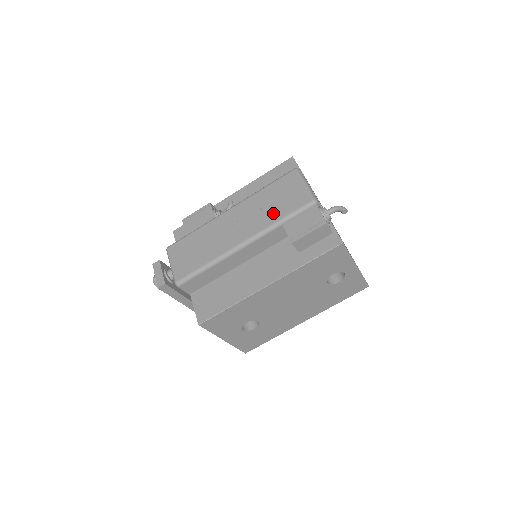
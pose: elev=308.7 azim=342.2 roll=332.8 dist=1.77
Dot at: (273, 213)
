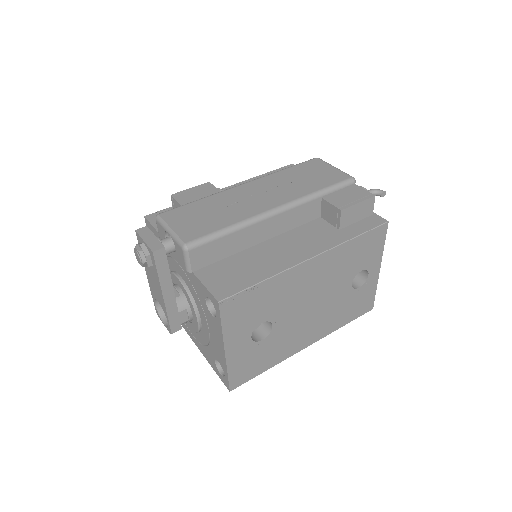
Dot at: (308, 185)
